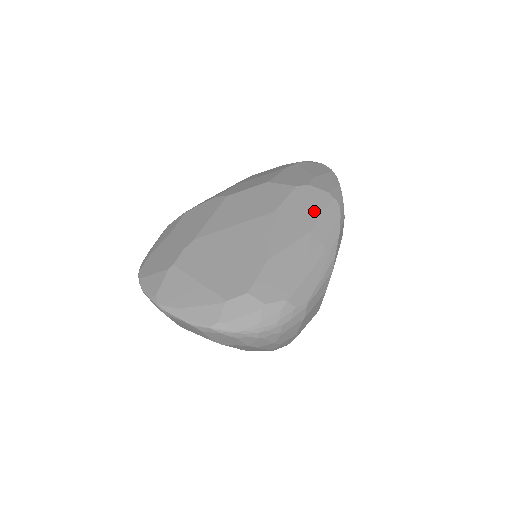
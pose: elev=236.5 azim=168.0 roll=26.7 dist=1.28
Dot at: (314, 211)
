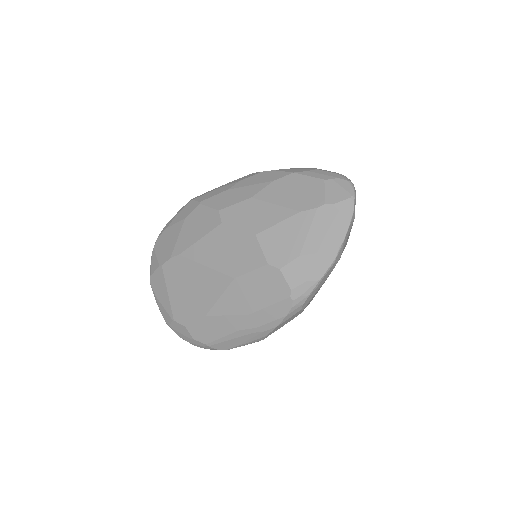
Dot at: (264, 299)
